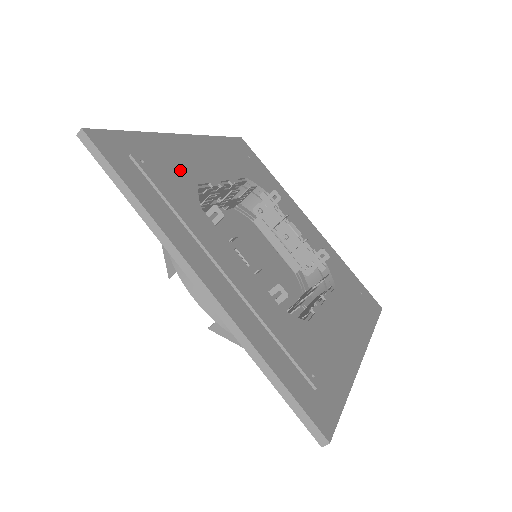
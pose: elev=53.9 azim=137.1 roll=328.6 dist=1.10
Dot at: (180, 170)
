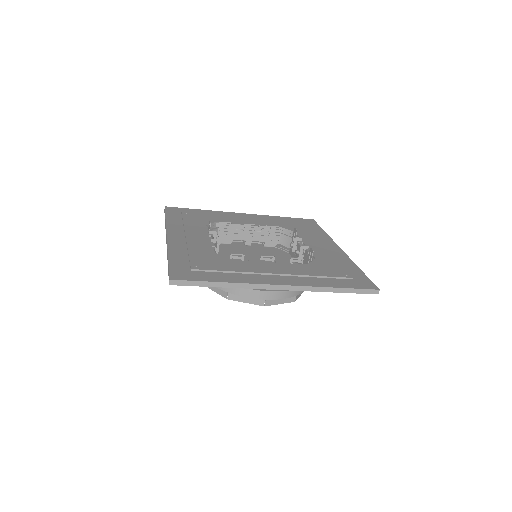
Dot at: (211, 218)
